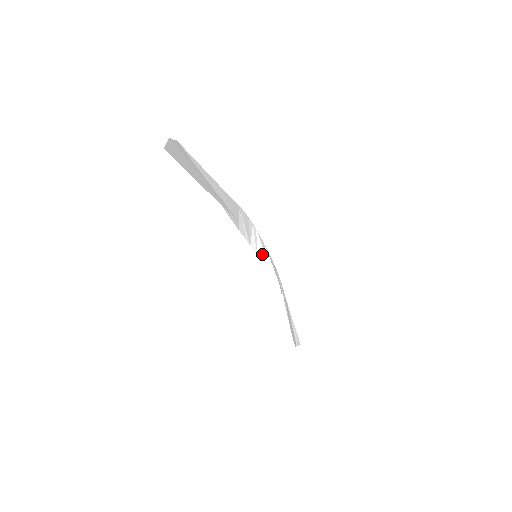
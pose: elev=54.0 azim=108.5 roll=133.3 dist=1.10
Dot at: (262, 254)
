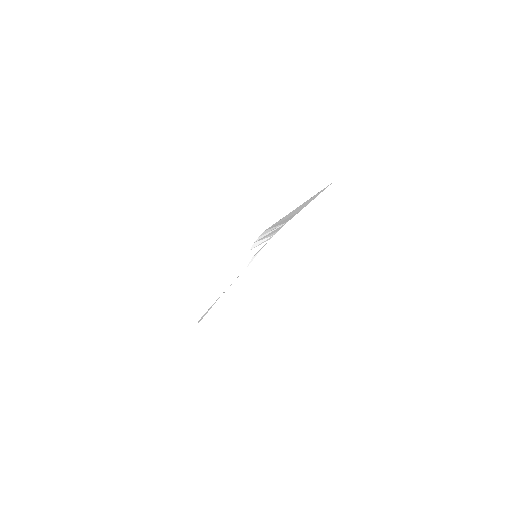
Dot at: (252, 254)
